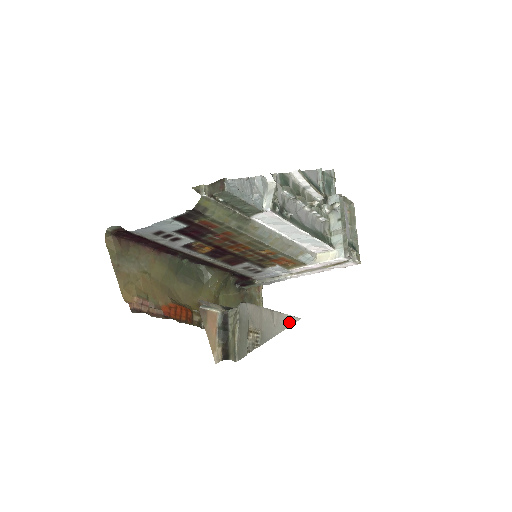
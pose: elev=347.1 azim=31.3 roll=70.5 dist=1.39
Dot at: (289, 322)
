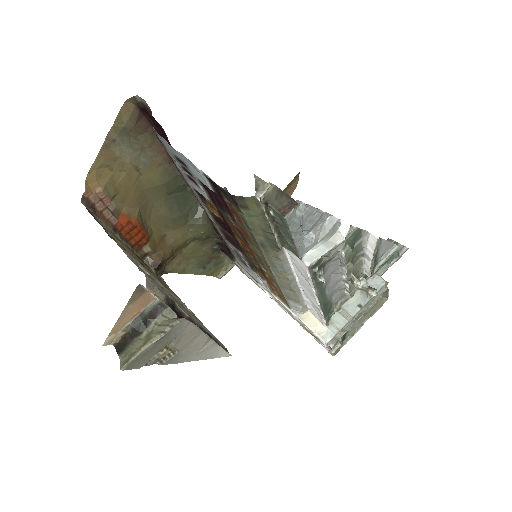
Dot at: (217, 354)
